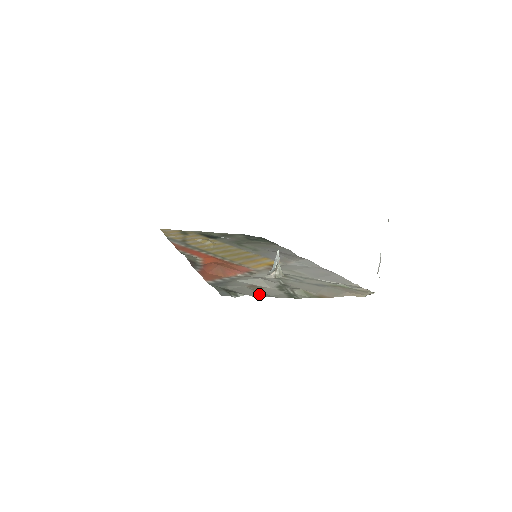
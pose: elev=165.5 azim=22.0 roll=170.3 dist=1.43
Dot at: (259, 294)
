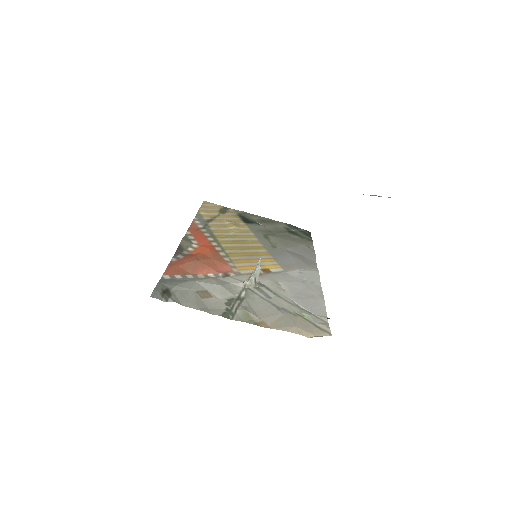
Dot at: (194, 304)
